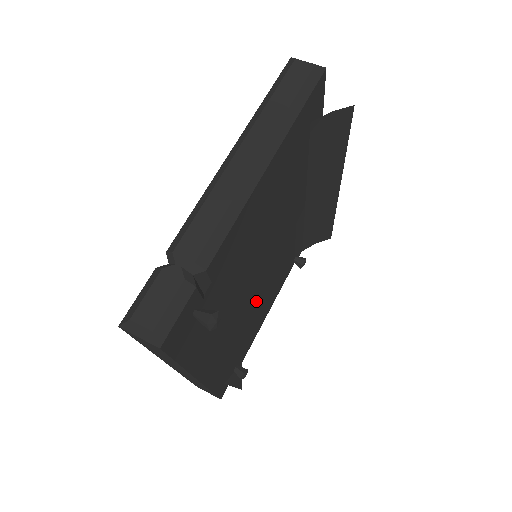
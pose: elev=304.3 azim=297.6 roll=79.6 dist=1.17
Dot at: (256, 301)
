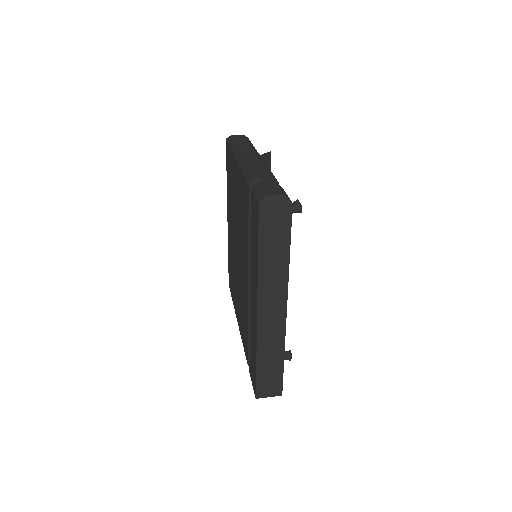
Dot at: occluded
